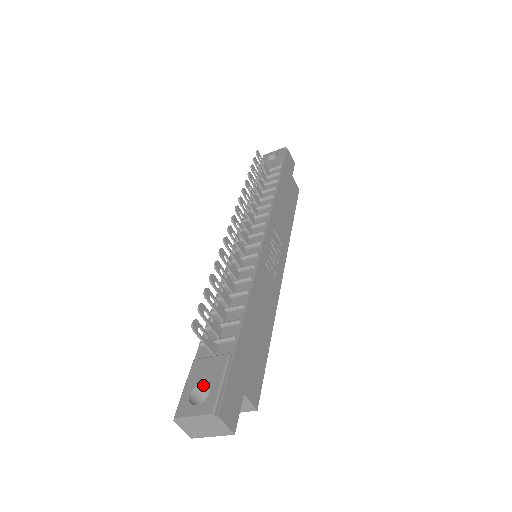
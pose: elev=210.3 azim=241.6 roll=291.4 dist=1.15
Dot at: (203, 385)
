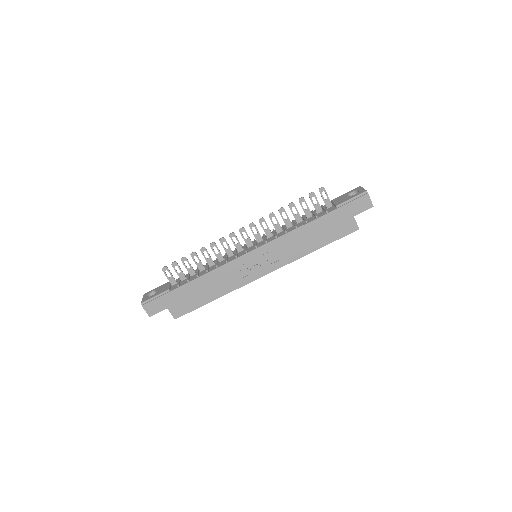
Dot at: (157, 292)
